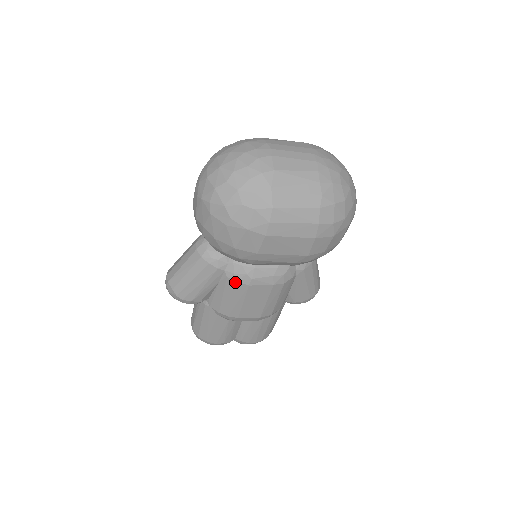
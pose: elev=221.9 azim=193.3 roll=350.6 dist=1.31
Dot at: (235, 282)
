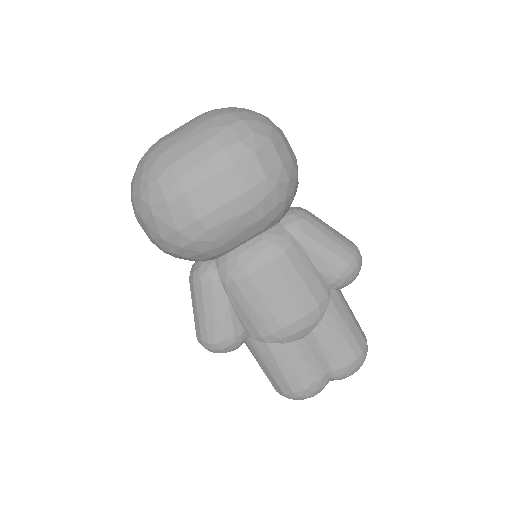
Dot at: (234, 283)
